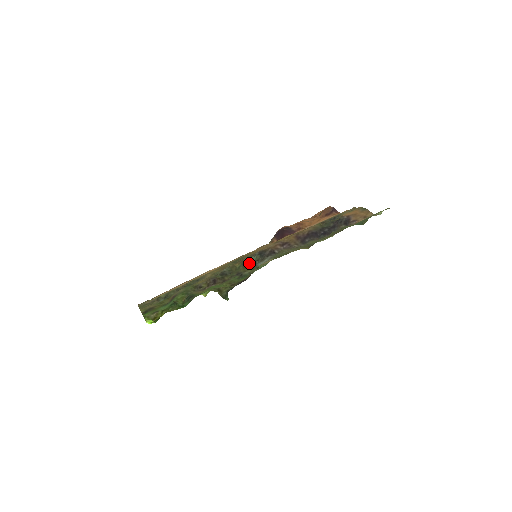
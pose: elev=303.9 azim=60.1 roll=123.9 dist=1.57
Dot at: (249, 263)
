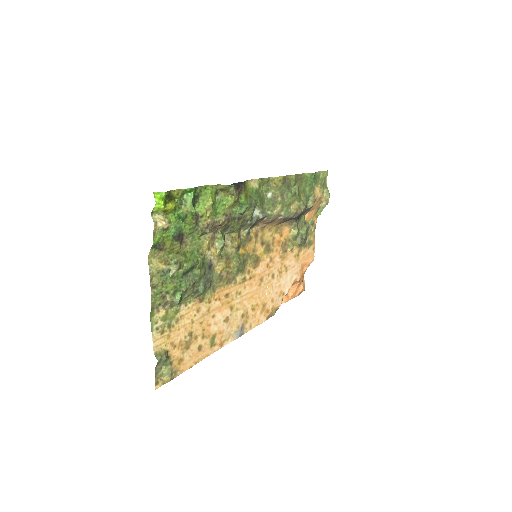
Dot at: (246, 225)
